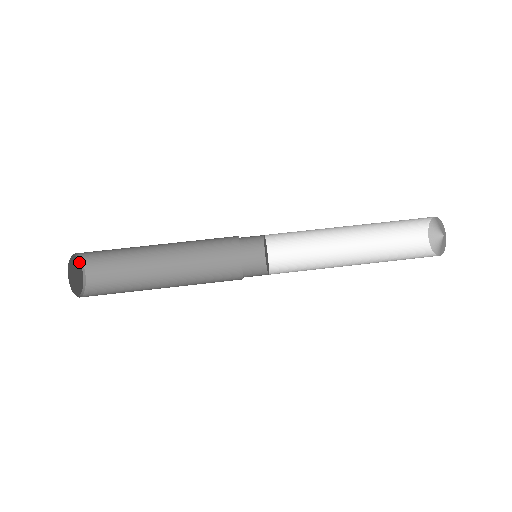
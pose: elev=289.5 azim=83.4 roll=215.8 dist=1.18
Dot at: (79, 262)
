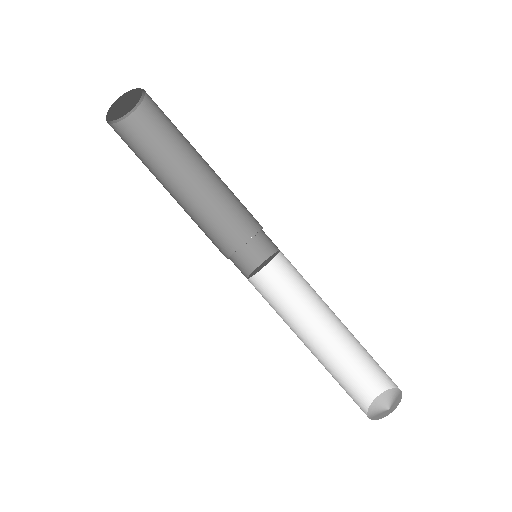
Dot at: (135, 89)
